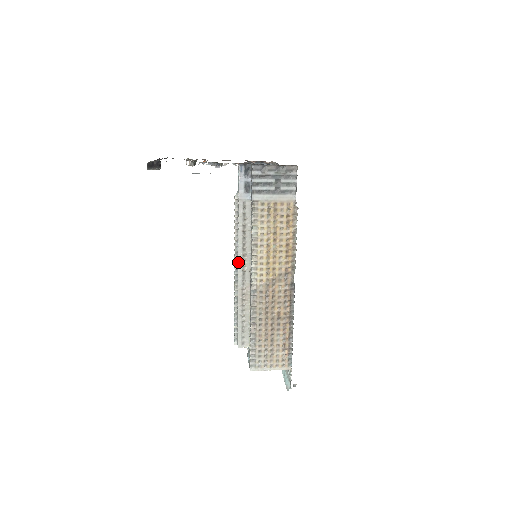
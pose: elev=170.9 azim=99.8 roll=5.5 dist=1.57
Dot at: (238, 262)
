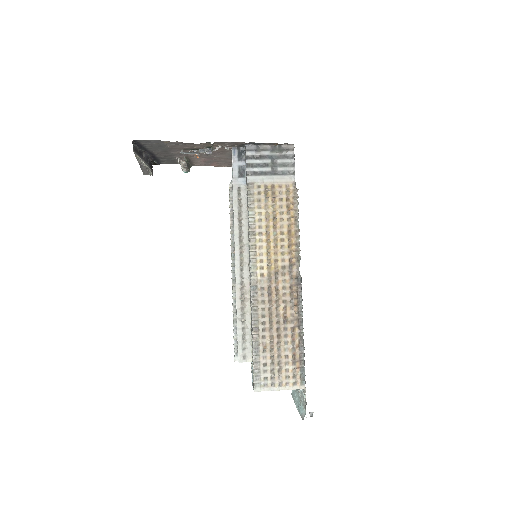
Dot at: (235, 255)
